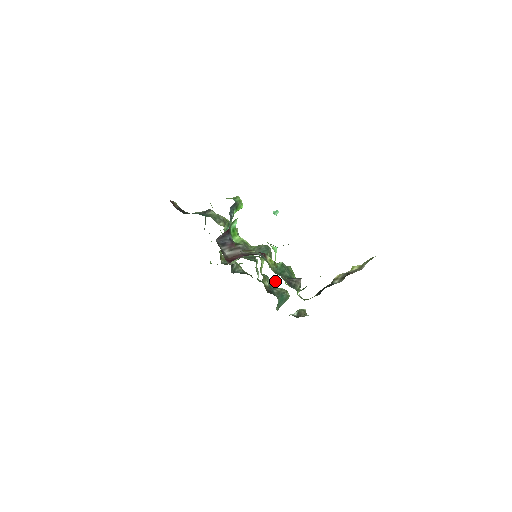
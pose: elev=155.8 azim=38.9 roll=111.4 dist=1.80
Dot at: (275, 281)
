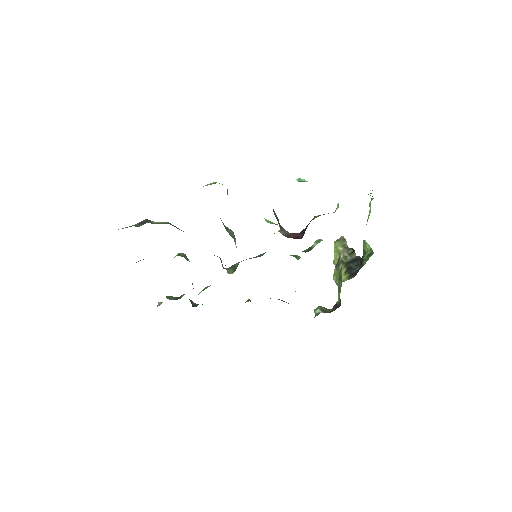
Dot at: (249, 299)
